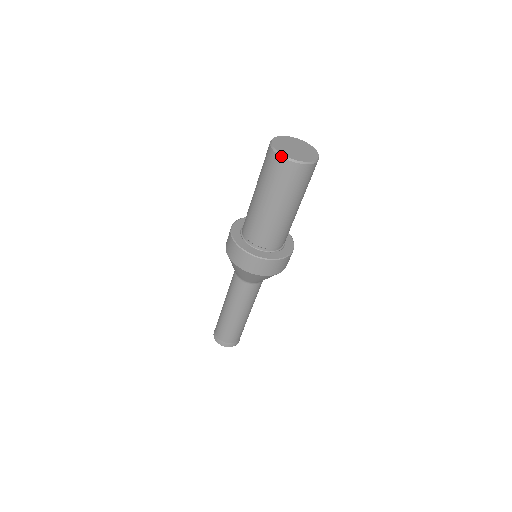
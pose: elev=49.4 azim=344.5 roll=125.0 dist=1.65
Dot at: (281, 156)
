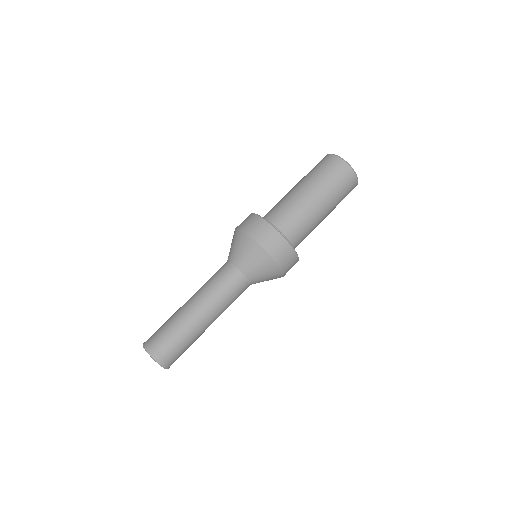
Dot at: (331, 154)
